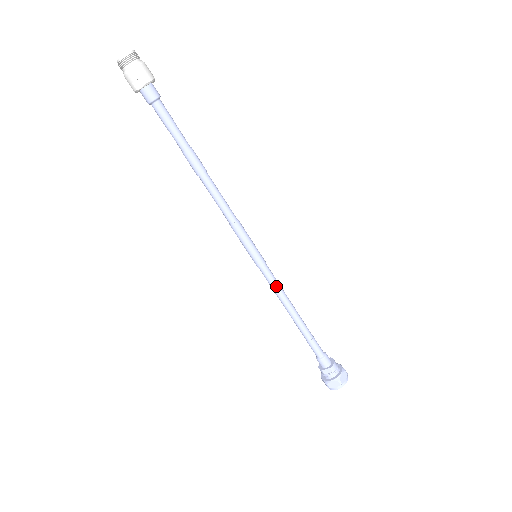
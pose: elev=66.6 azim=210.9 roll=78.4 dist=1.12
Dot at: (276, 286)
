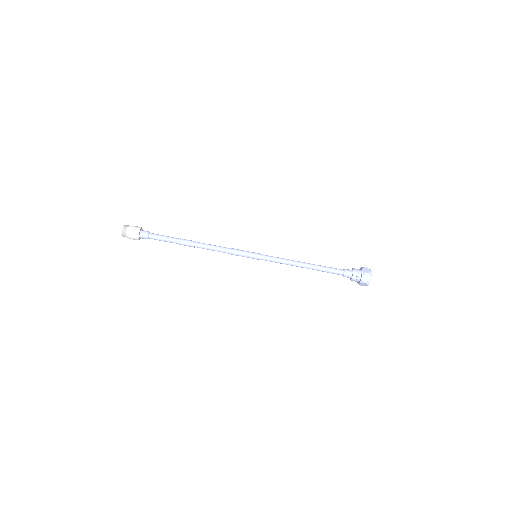
Dot at: (280, 260)
